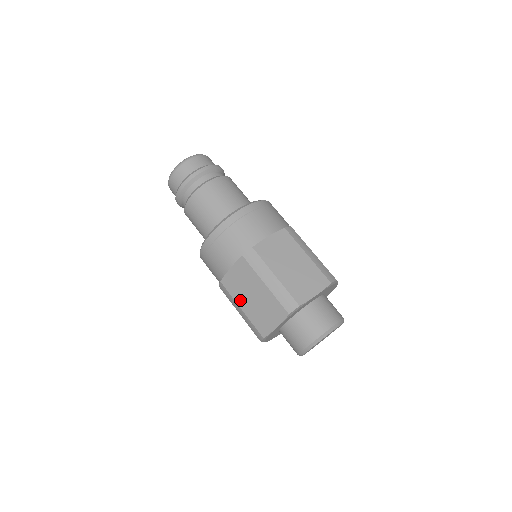
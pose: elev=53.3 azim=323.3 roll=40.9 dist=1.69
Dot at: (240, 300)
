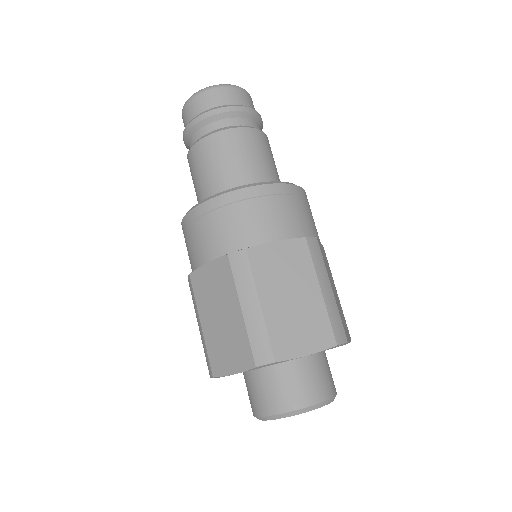
Dot at: occluded
